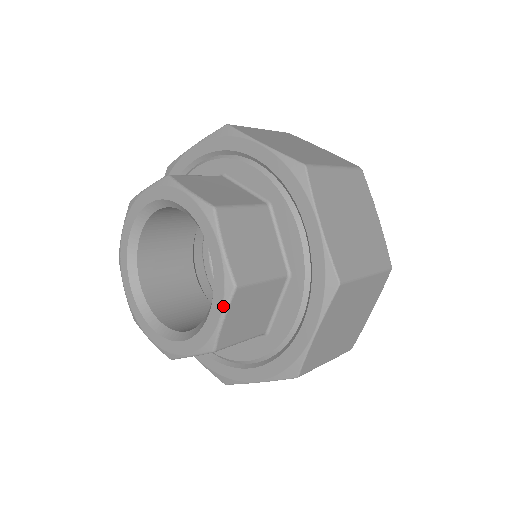
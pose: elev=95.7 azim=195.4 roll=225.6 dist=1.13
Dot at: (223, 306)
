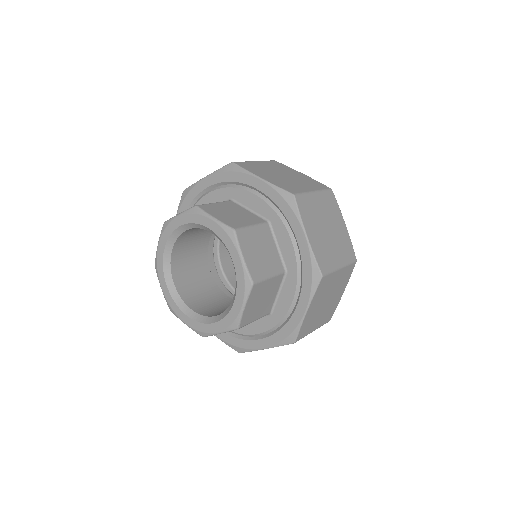
Dot at: (224, 330)
